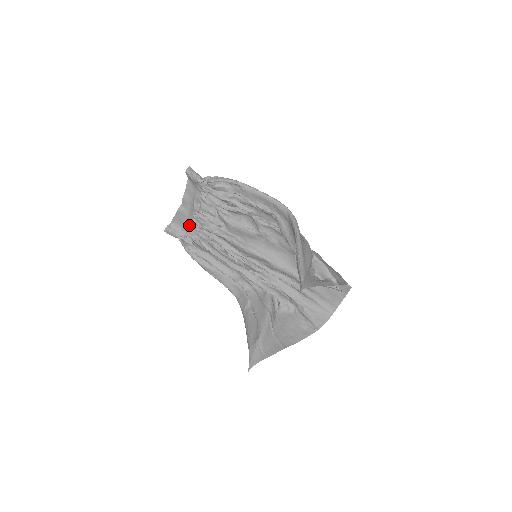
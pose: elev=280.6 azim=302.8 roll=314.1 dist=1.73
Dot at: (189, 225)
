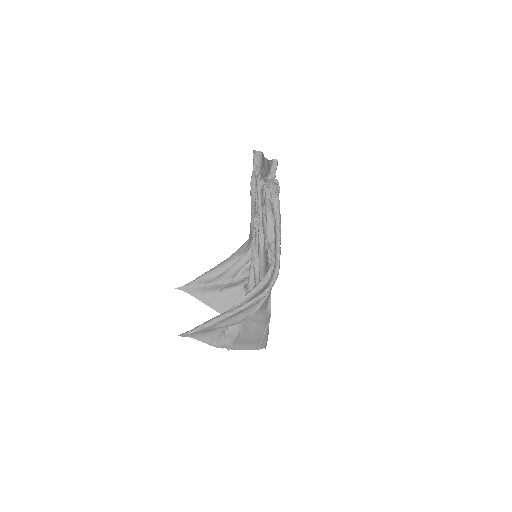
Dot at: (261, 175)
